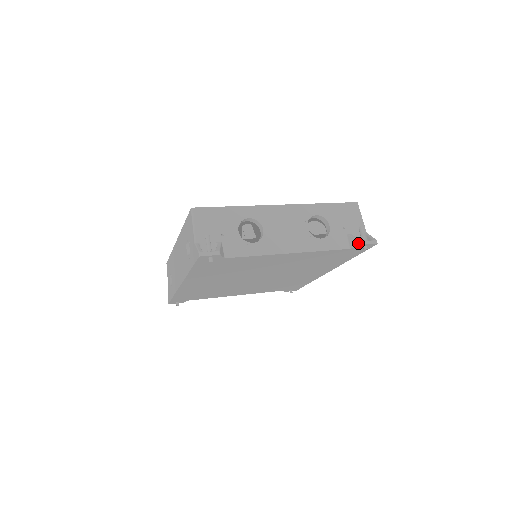
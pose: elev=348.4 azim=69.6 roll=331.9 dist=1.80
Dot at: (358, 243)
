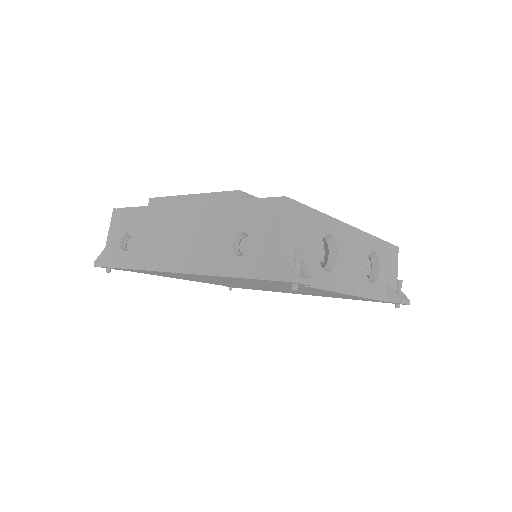
Dot at: (398, 300)
